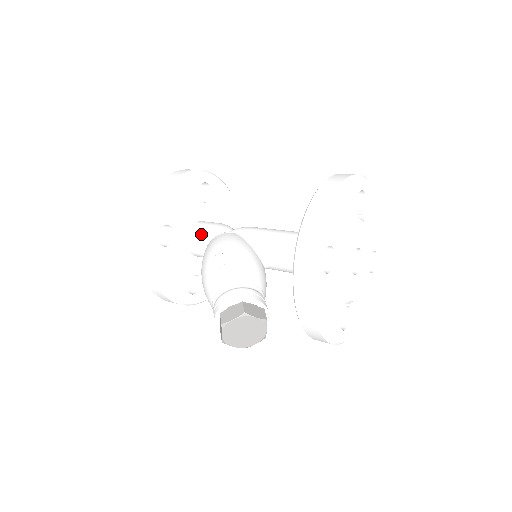
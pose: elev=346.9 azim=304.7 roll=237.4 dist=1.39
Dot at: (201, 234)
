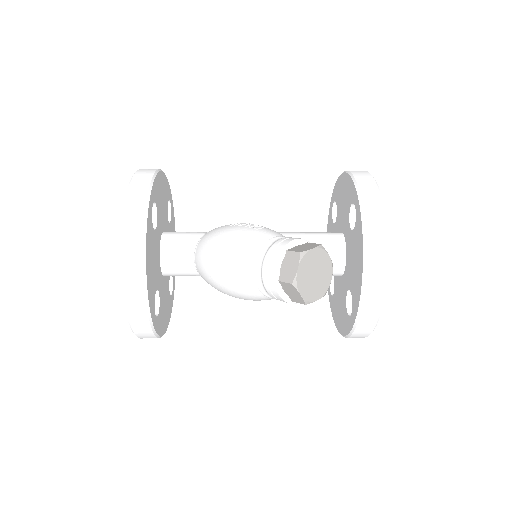
Dot at: (182, 235)
